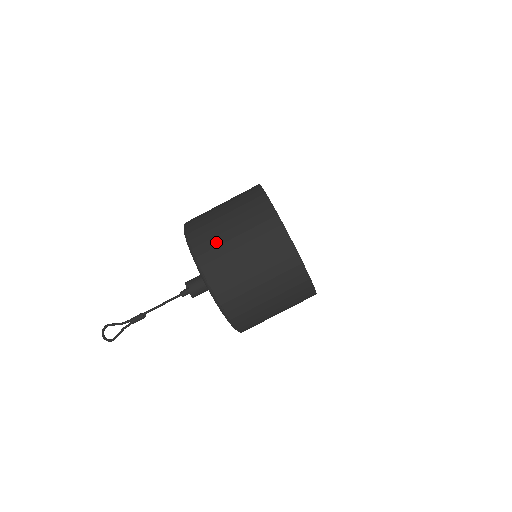
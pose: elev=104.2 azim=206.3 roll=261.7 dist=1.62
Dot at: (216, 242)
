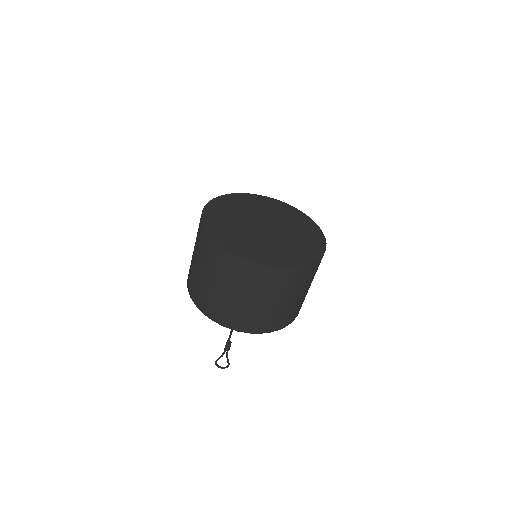
Dot at: (229, 310)
